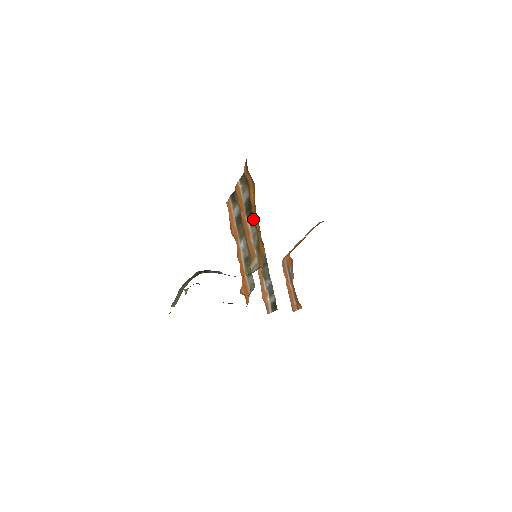
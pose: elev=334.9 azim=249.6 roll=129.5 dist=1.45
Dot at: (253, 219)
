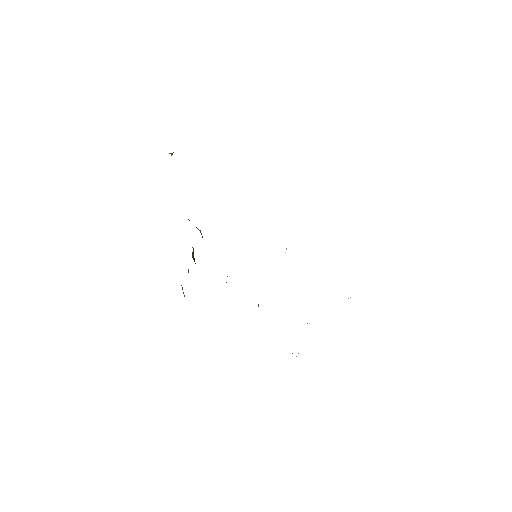
Dot at: occluded
